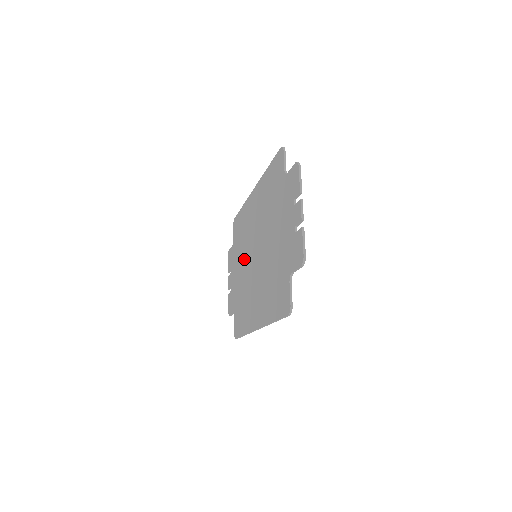
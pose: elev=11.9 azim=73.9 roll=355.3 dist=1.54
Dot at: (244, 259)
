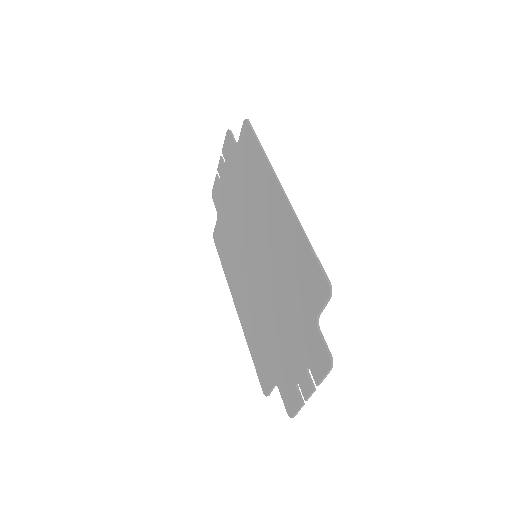
Dot at: (243, 214)
